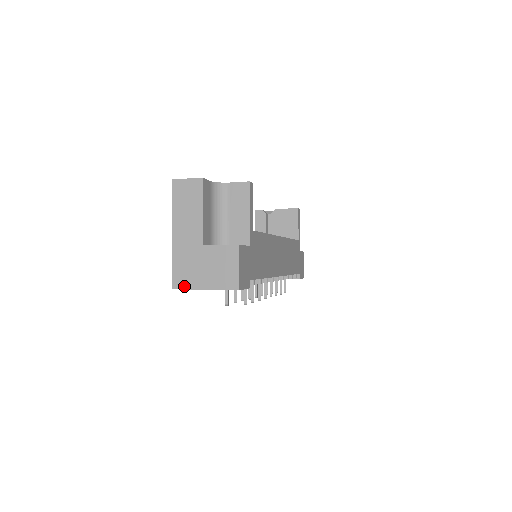
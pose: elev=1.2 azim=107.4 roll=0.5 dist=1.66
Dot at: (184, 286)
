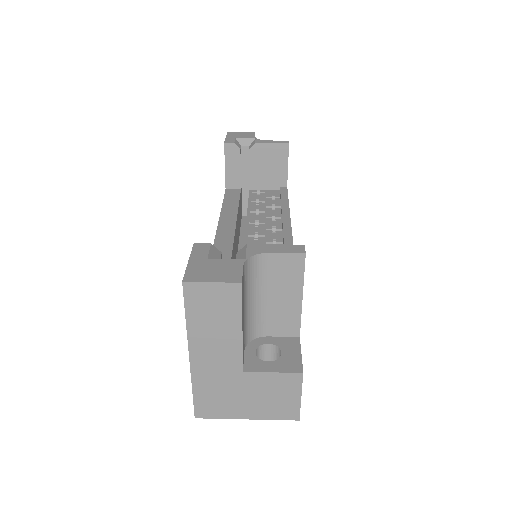
Dot at: (214, 415)
